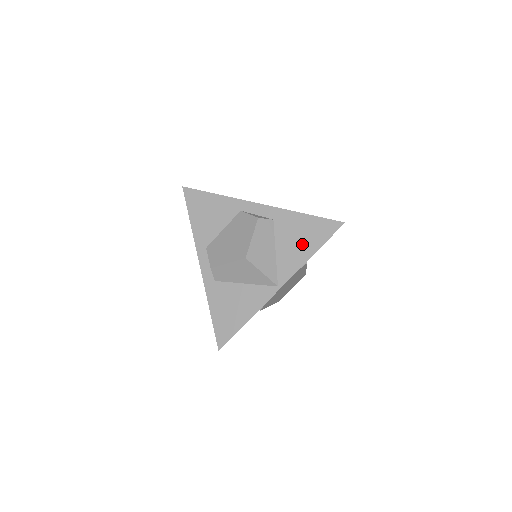
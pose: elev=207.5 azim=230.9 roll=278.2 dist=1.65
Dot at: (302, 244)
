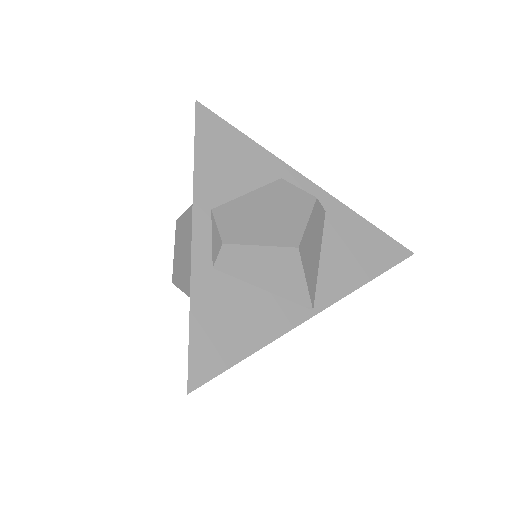
Dot at: (358, 261)
